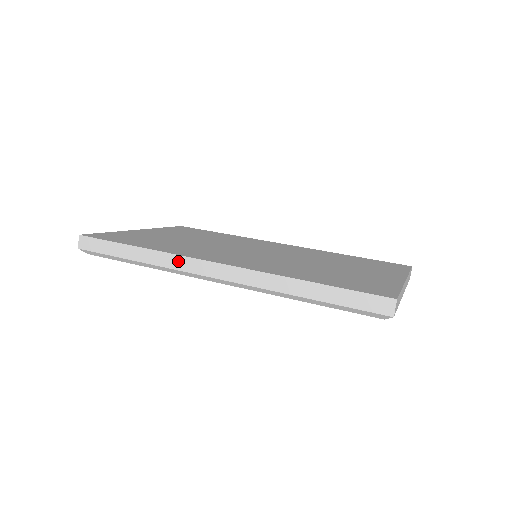
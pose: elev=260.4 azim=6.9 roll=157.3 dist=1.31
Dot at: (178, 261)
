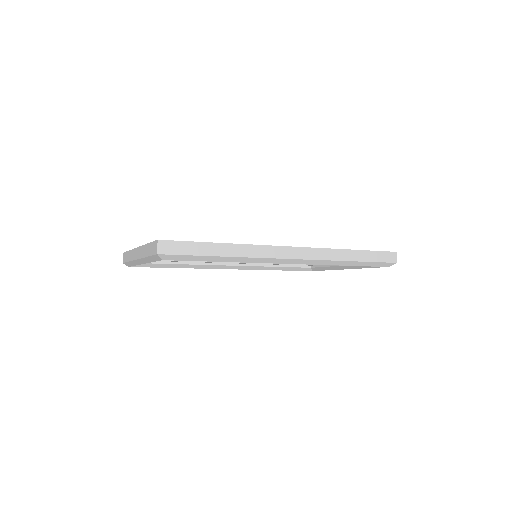
Dot at: (264, 250)
